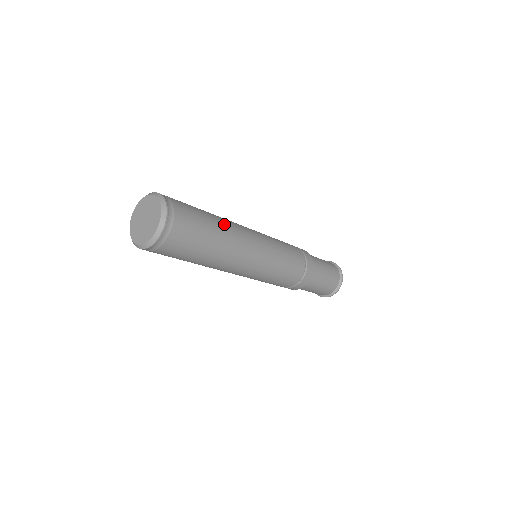
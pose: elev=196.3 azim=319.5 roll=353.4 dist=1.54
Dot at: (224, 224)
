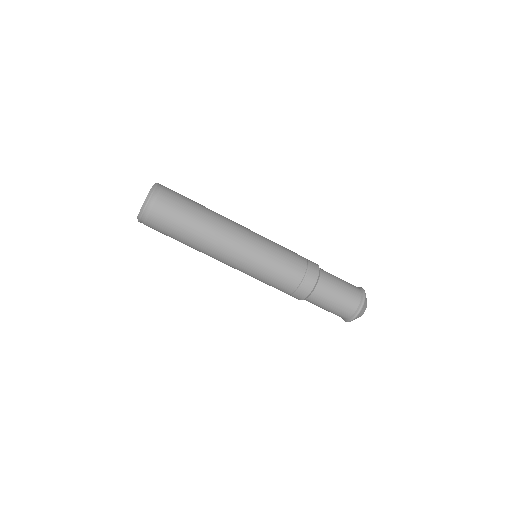
Dot at: (212, 211)
